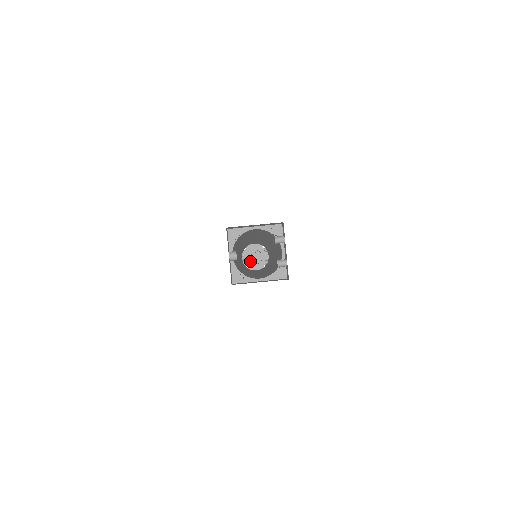
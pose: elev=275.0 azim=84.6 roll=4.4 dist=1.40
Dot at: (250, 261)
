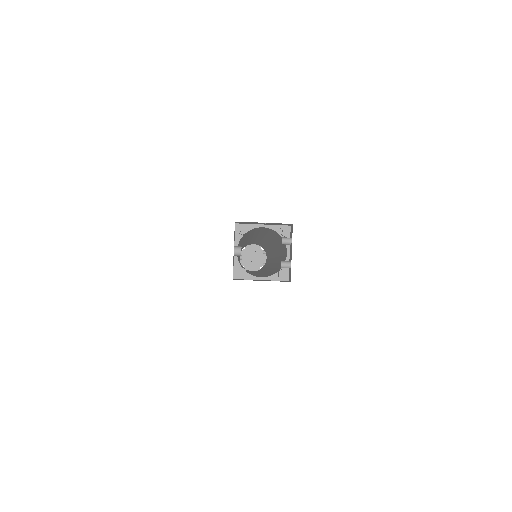
Dot at: (247, 261)
